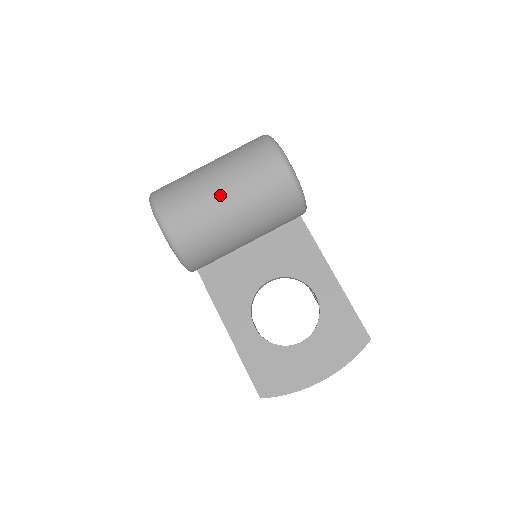
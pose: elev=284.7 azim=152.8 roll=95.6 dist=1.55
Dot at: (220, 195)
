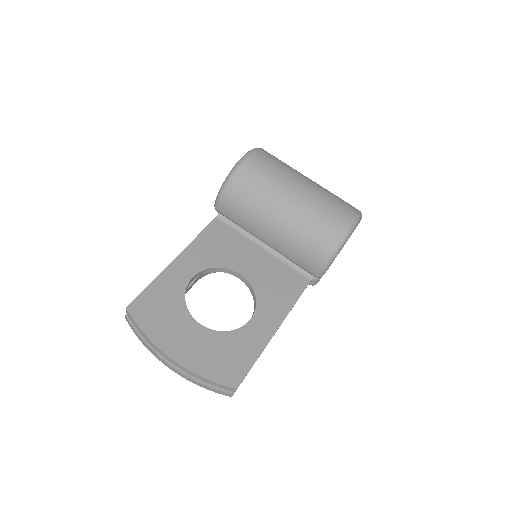
Dot at: (295, 188)
